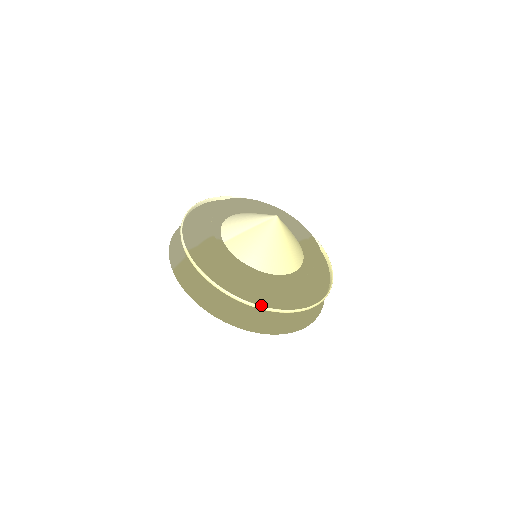
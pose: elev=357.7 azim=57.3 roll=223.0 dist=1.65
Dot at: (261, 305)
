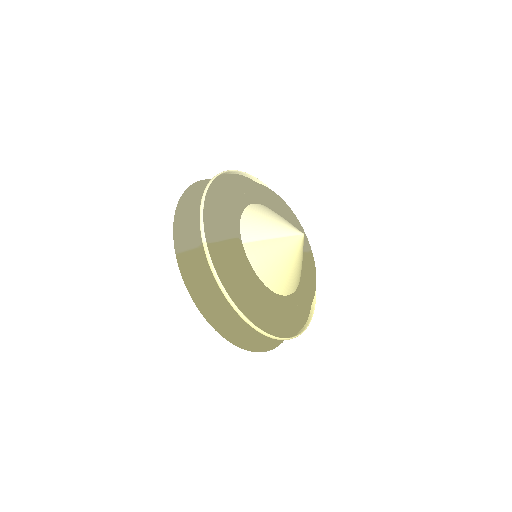
Dot at: (262, 329)
